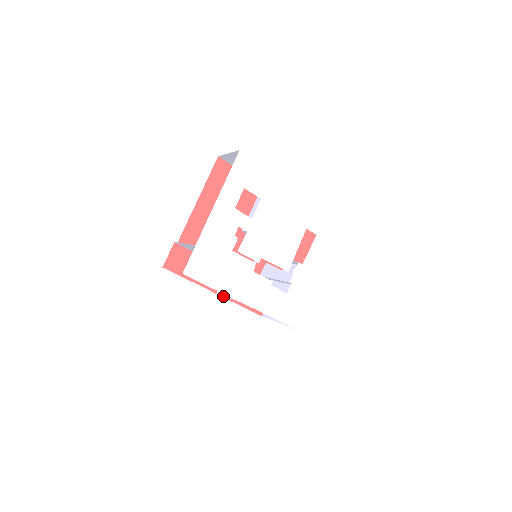
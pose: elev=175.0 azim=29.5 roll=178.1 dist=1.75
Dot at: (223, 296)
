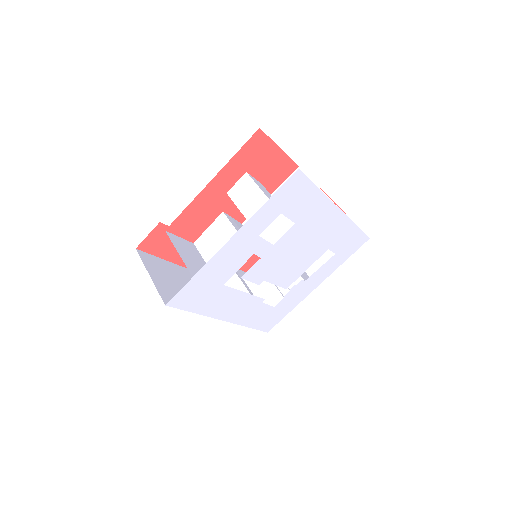
Dot at: occluded
